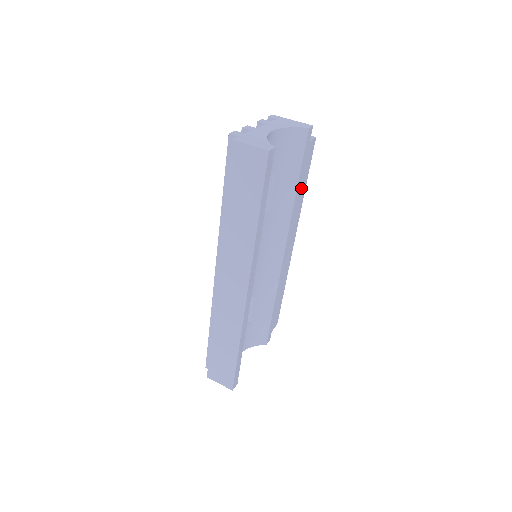
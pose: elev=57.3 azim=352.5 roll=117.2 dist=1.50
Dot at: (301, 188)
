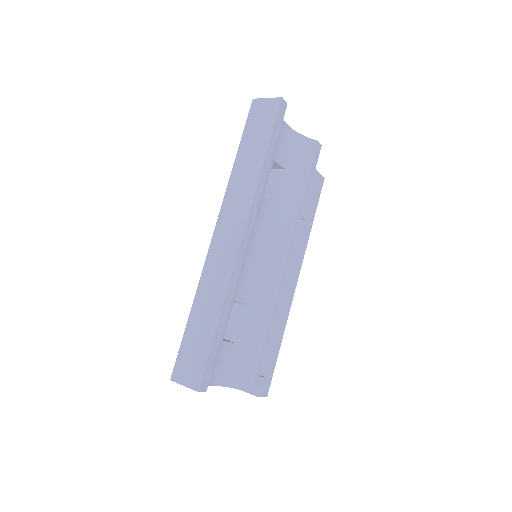
Dot at: (308, 217)
